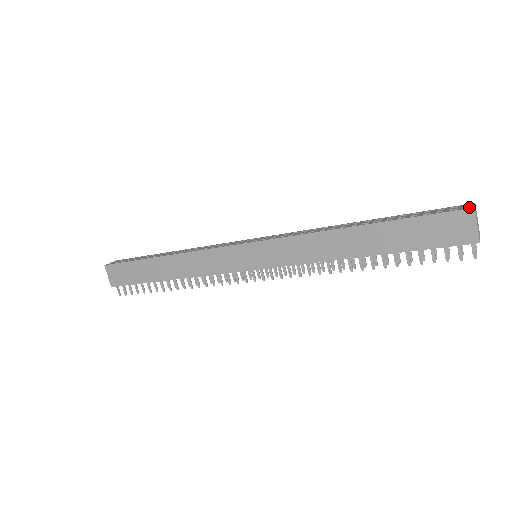
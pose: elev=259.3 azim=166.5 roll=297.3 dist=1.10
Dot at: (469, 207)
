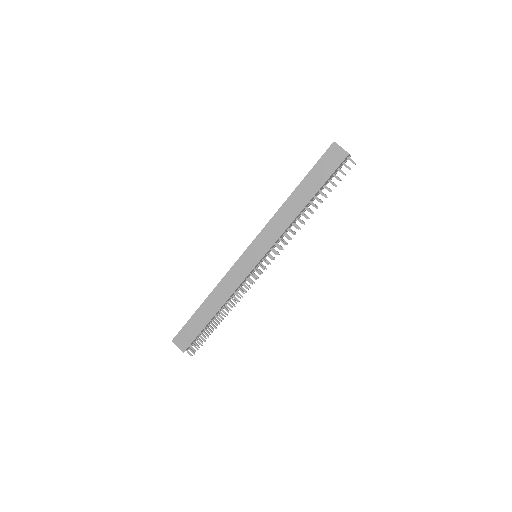
Dot at: (333, 145)
